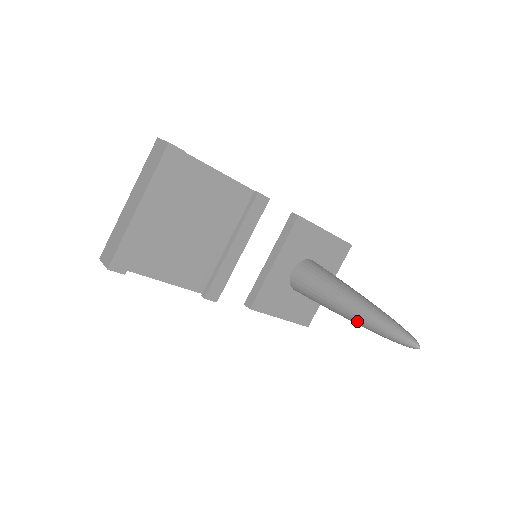
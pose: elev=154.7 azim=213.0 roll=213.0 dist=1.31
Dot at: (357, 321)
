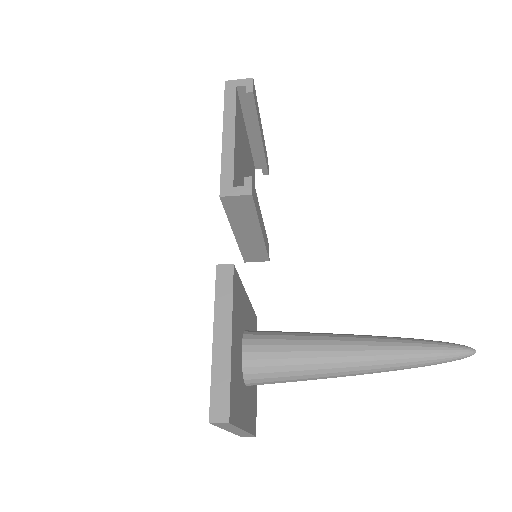
Dot at: (382, 339)
